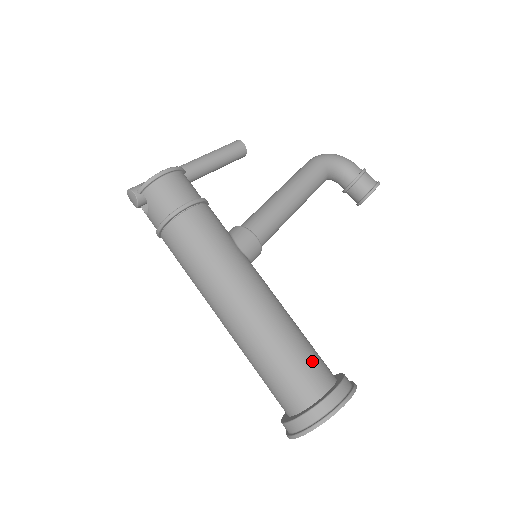
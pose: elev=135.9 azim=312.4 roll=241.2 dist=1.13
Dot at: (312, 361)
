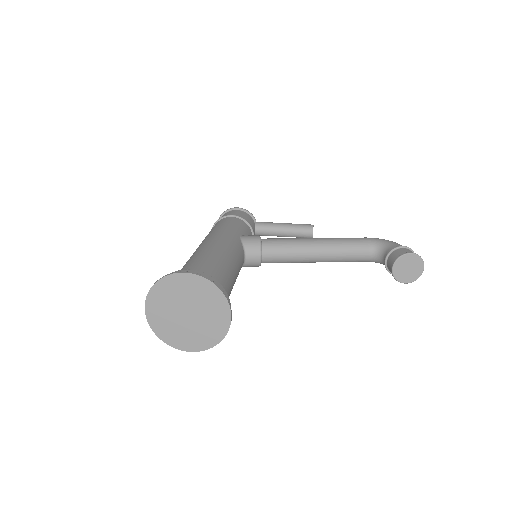
Dot at: (207, 268)
